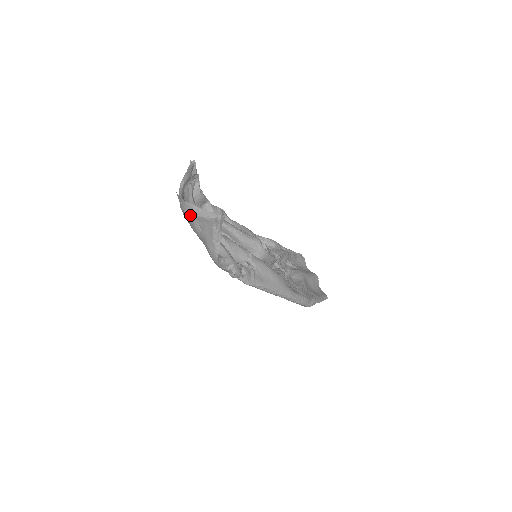
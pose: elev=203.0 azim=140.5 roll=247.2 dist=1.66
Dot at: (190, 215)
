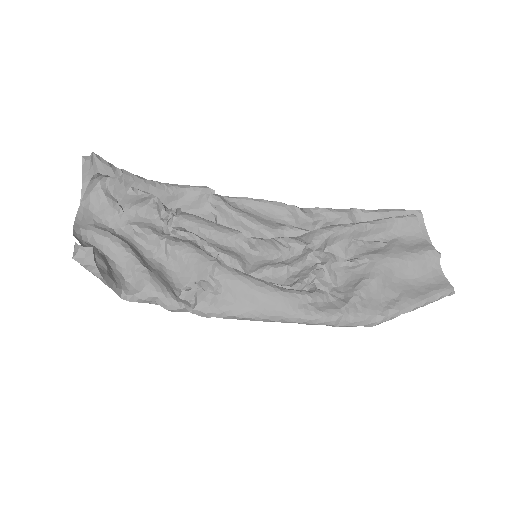
Dot at: (84, 240)
